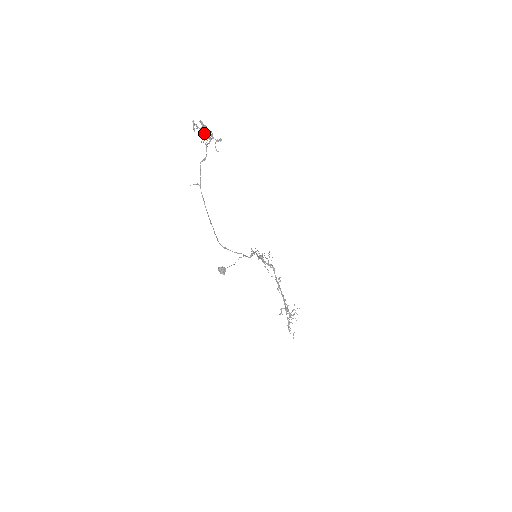
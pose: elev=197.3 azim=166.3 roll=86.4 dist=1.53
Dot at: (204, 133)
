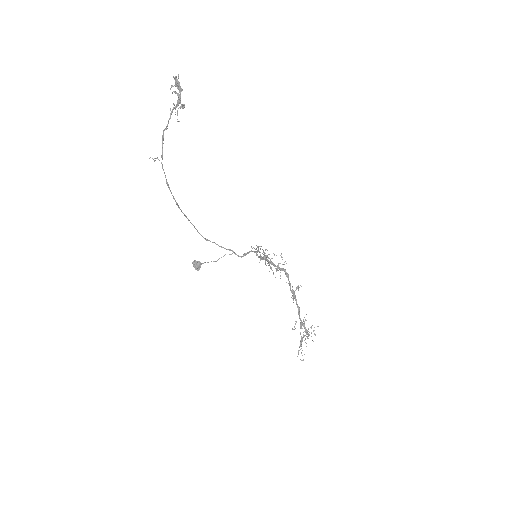
Dot at: occluded
